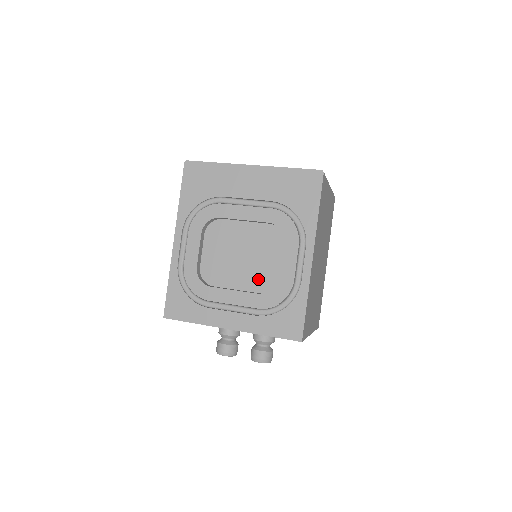
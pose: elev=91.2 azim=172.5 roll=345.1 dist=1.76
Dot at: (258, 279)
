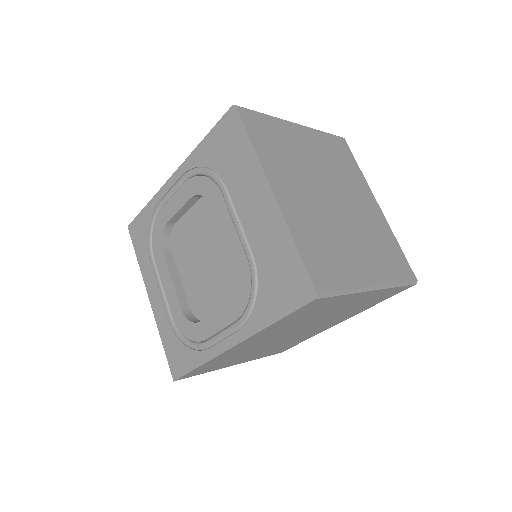
Dot at: (197, 294)
